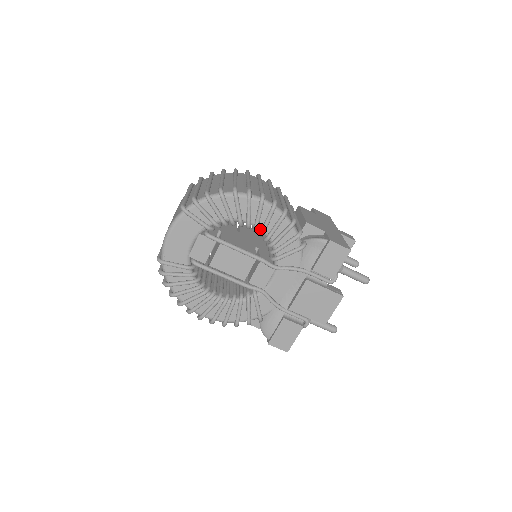
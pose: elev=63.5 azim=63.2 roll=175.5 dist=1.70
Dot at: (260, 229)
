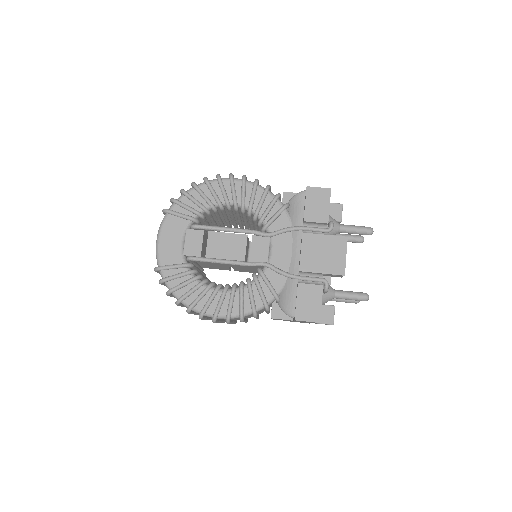
Dot at: (240, 205)
